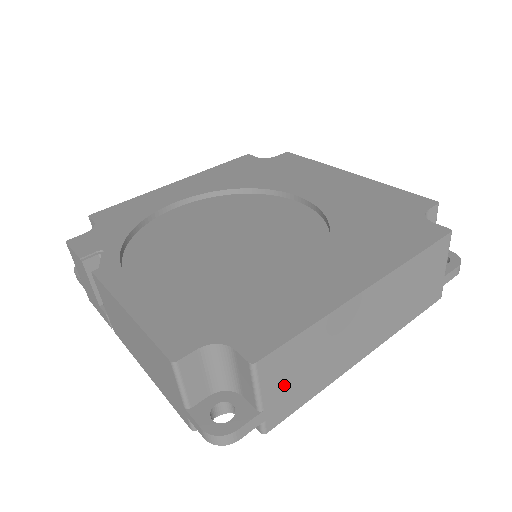
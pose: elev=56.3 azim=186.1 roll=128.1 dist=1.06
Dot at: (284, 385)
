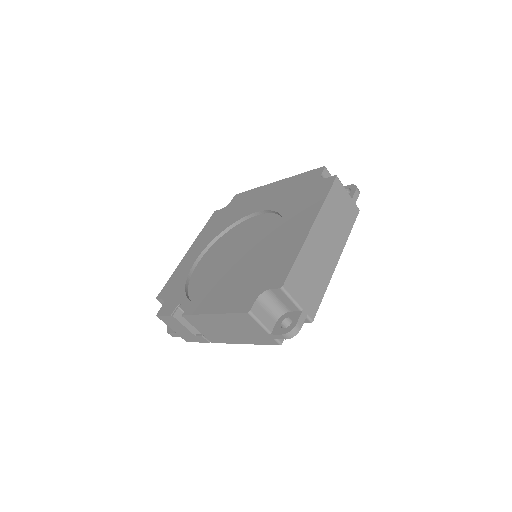
Dot at: (304, 292)
